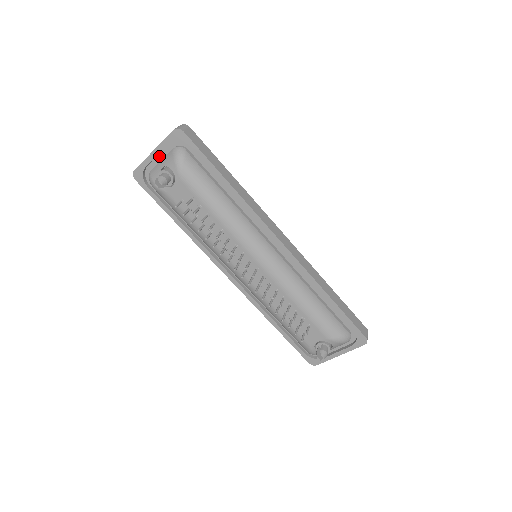
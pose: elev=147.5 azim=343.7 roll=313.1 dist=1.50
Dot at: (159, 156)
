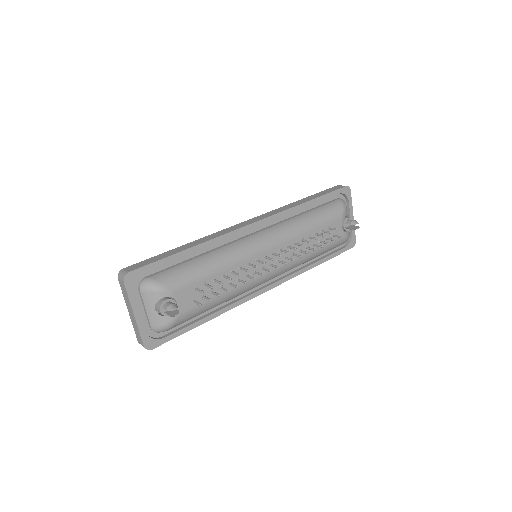
Dot at: (140, 312)
